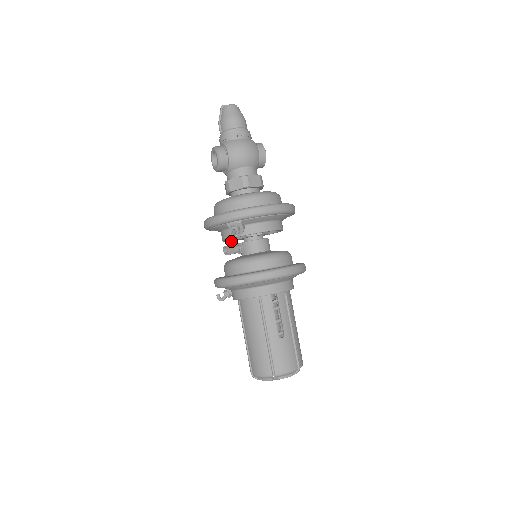
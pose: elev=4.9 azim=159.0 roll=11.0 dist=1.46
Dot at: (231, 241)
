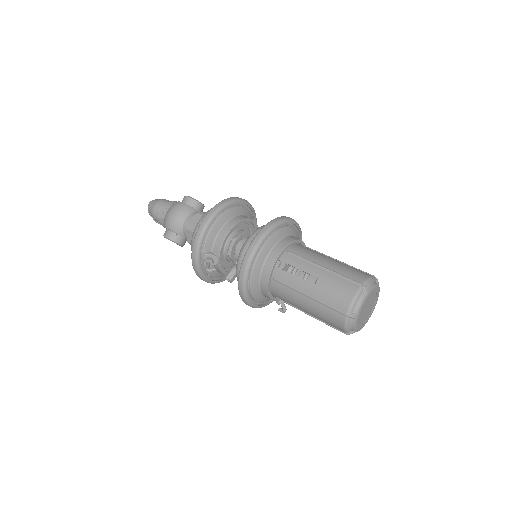
Dot at: occluded
